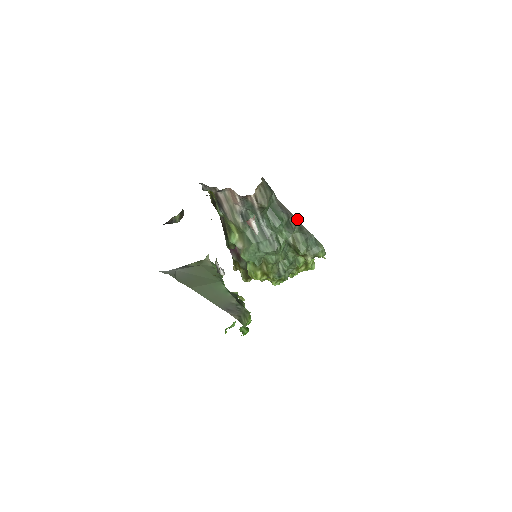
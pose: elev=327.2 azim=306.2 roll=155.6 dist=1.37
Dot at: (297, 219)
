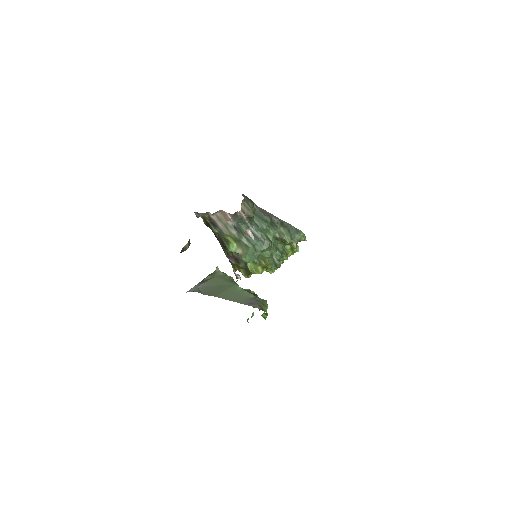
Dot at: (277, 217)
